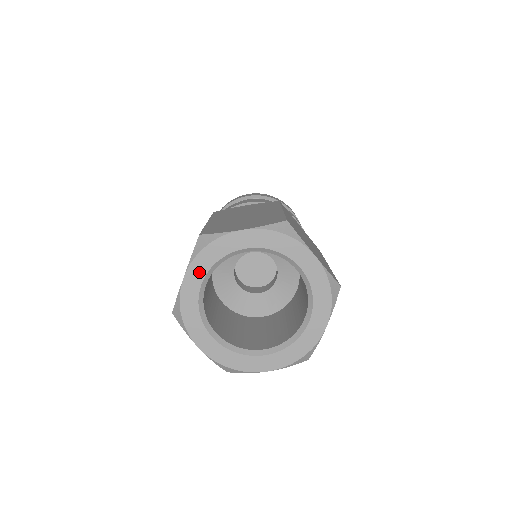
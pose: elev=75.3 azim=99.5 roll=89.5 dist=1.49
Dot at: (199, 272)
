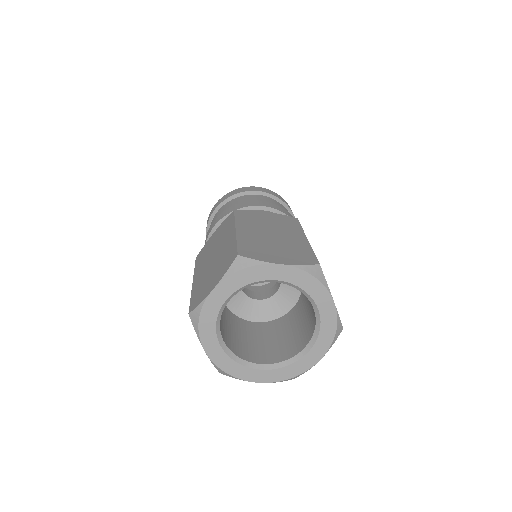
Dot at: (211, 339)
